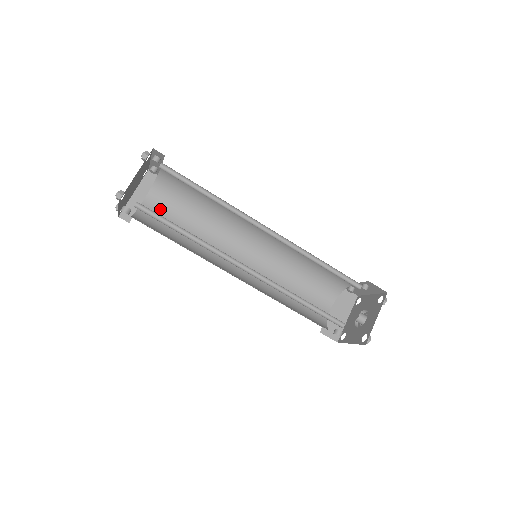
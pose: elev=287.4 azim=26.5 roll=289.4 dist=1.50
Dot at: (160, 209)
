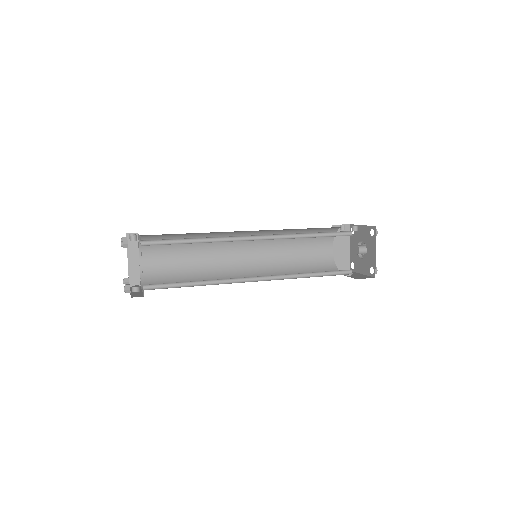
Dot at: (157, 260)
